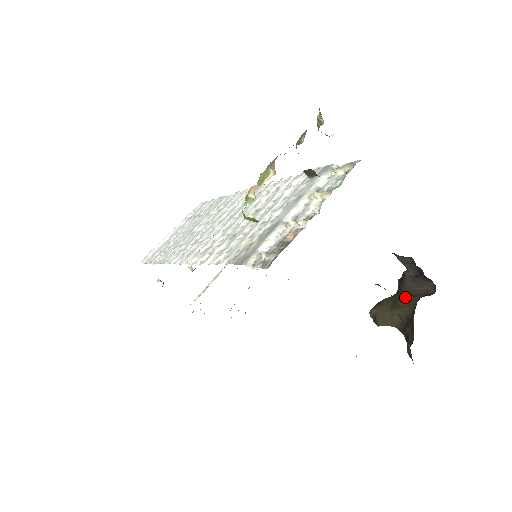
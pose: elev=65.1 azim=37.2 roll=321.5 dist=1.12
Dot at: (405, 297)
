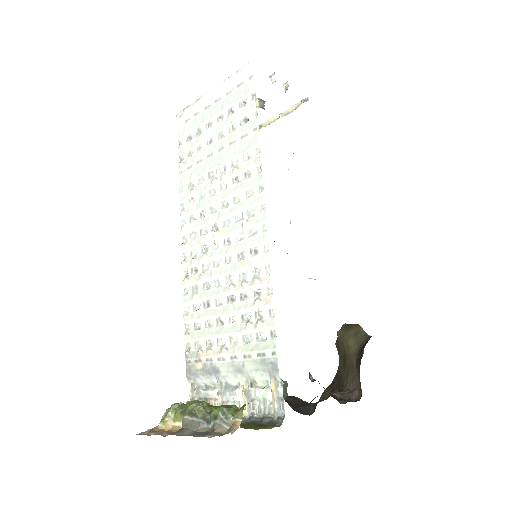
Dot at: (351, 368)
